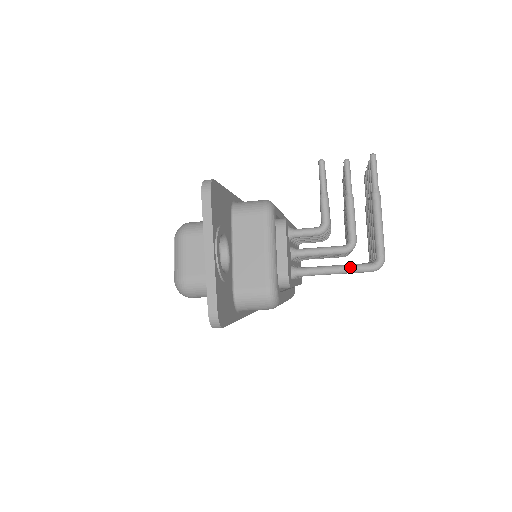
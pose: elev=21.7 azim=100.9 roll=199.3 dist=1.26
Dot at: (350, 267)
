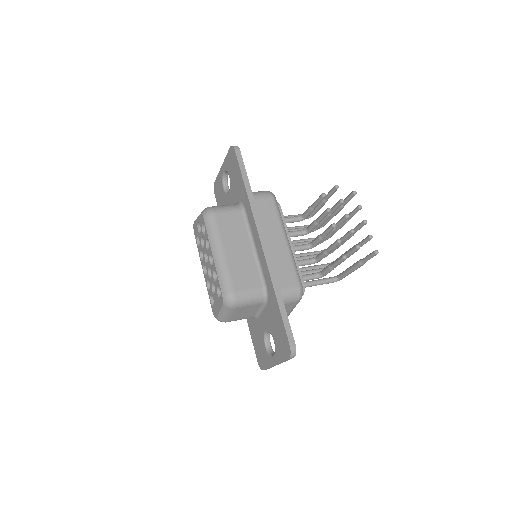
Dot at: (322, 284)
